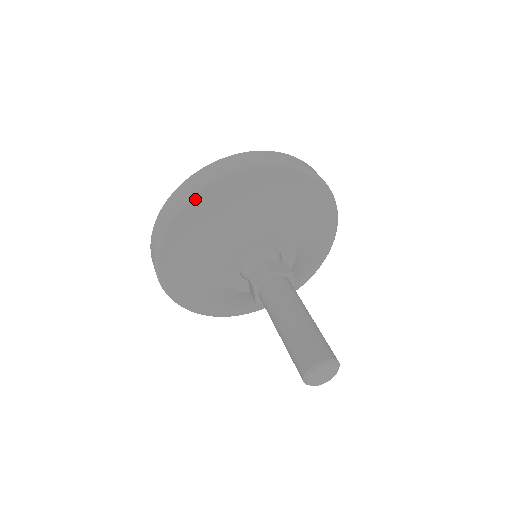
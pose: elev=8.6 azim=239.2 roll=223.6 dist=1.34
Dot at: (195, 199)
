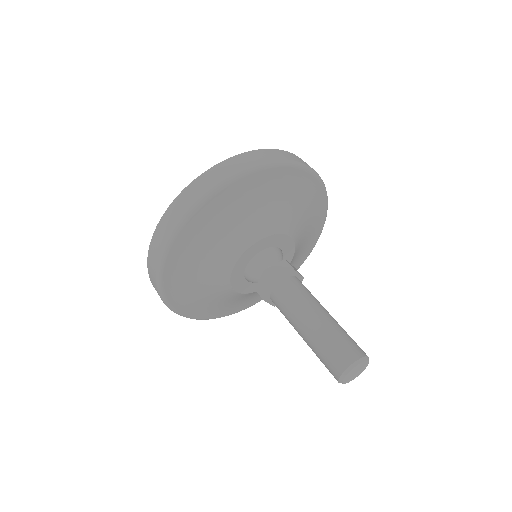
Dot at: (250, 176)
